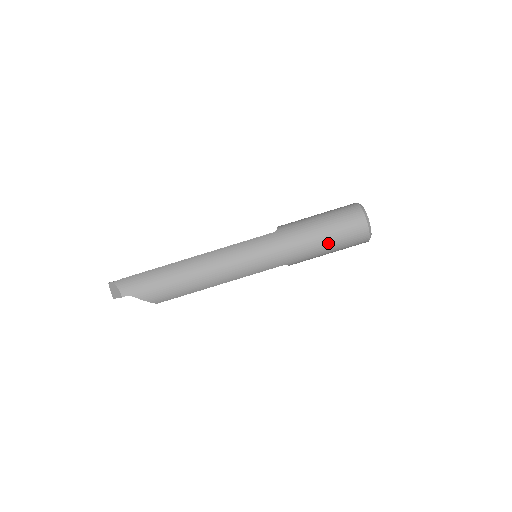
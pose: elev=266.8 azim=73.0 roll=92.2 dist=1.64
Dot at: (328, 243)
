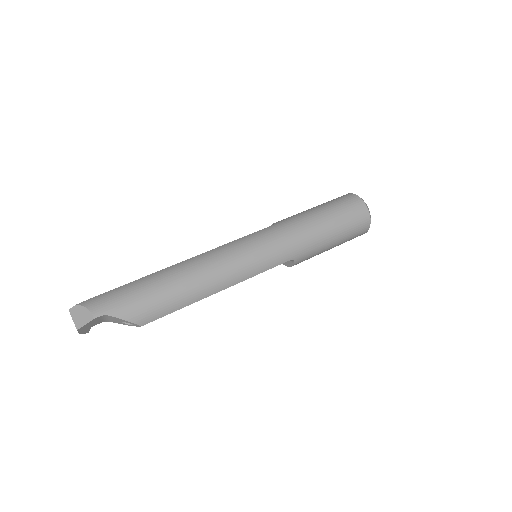
Dot at: (333, 229)
